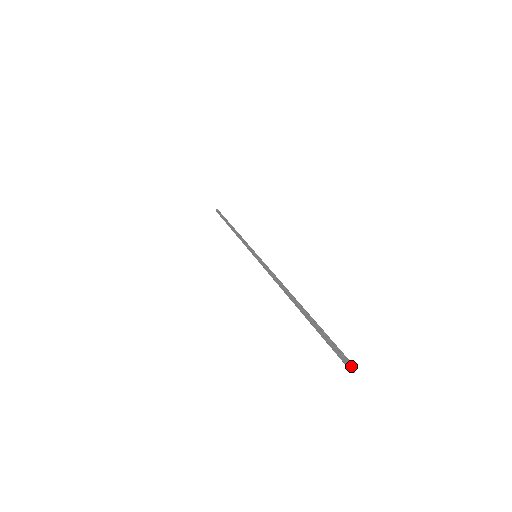
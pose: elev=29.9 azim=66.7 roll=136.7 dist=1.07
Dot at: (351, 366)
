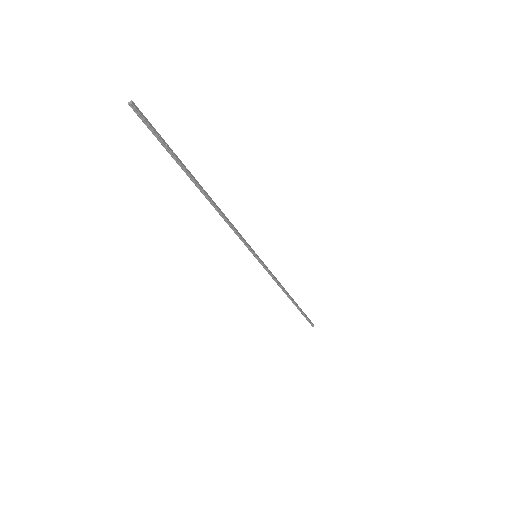
Dot at: (130, 104)
